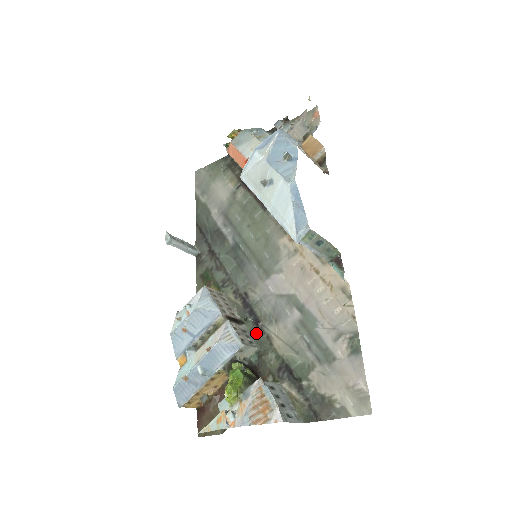
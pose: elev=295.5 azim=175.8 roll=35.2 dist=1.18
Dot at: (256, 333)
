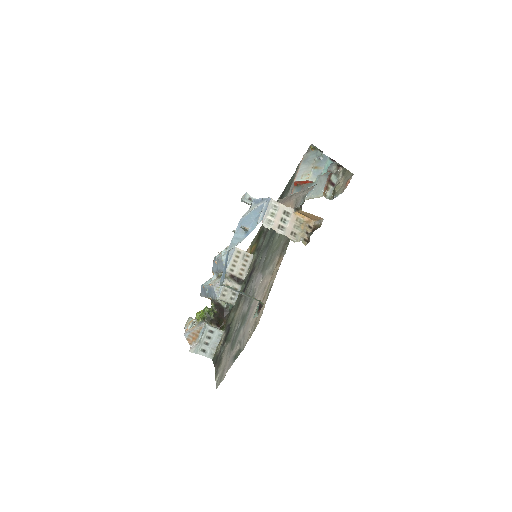
Dot at: (240, 296)
